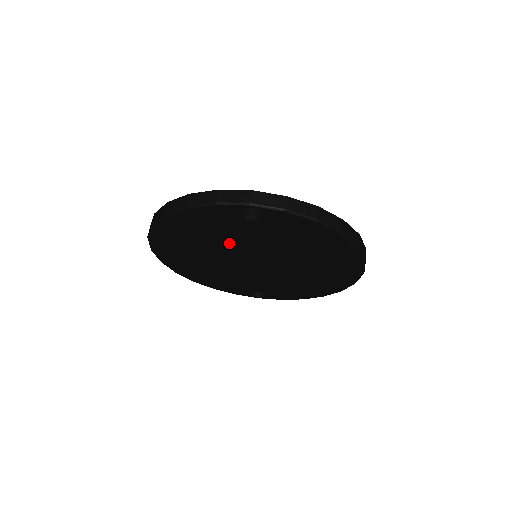
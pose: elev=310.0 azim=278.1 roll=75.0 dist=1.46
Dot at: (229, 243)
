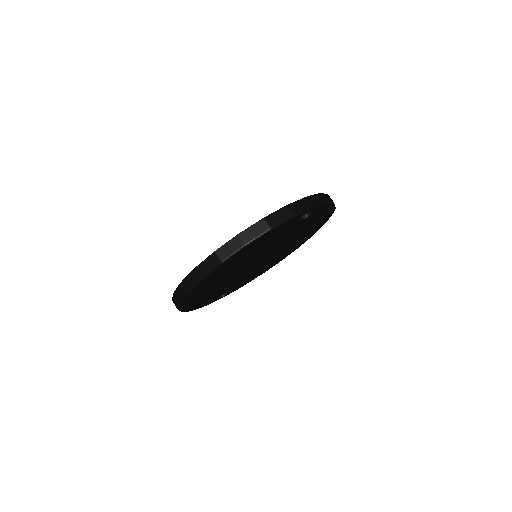
Dot at: (262, 251)
